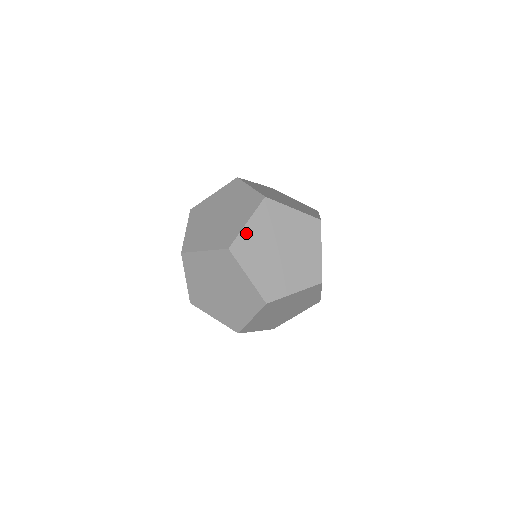
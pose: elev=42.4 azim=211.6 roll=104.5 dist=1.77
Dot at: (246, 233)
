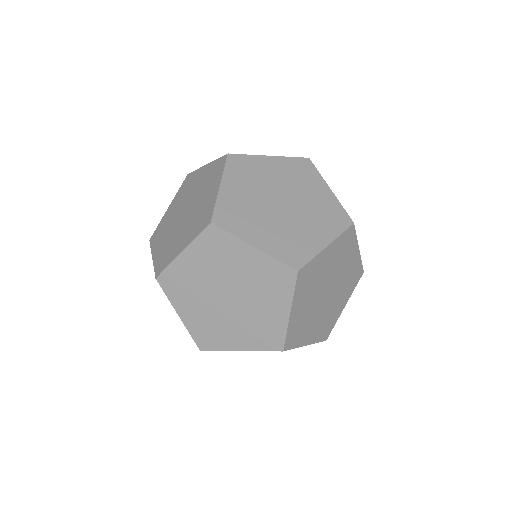
Dot at: occluded
